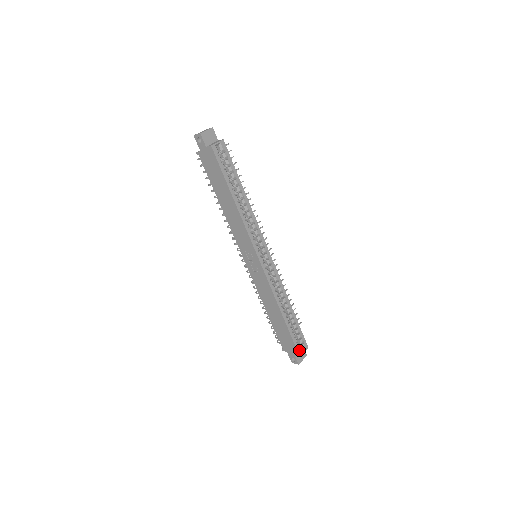
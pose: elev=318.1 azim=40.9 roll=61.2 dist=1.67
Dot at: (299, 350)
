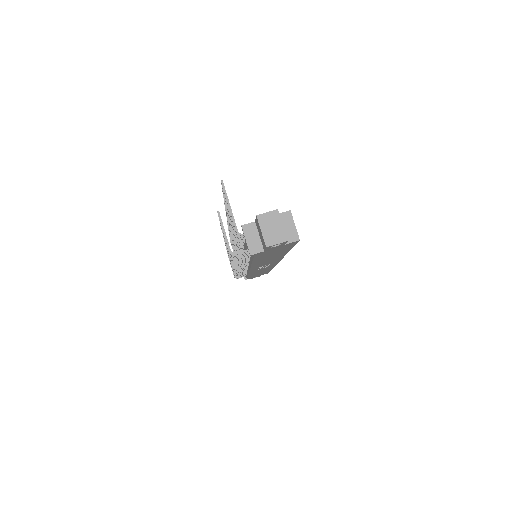
Dot at: occluded
